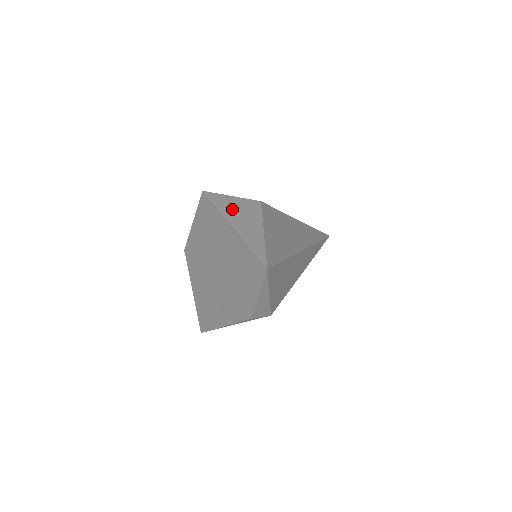
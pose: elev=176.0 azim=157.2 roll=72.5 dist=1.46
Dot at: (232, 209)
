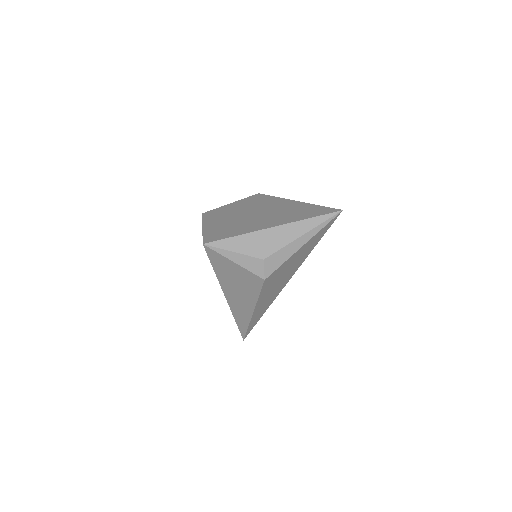
Dot at: occluded
